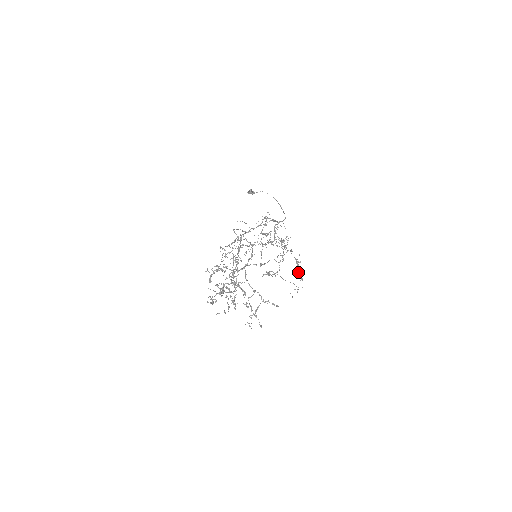
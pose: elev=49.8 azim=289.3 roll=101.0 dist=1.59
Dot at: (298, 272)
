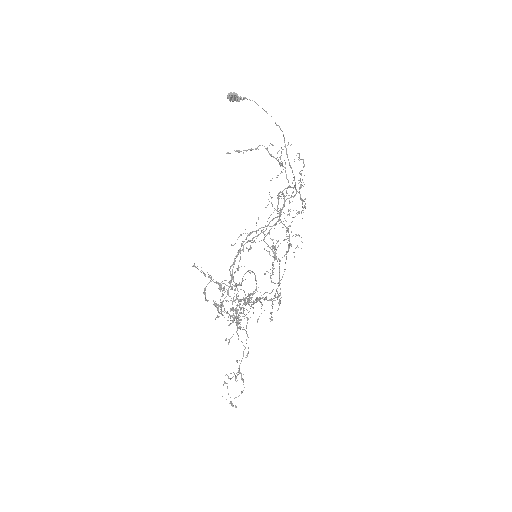
Dot at: occluded
